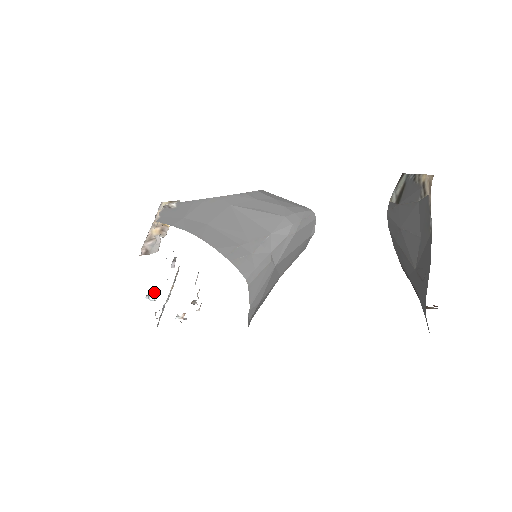
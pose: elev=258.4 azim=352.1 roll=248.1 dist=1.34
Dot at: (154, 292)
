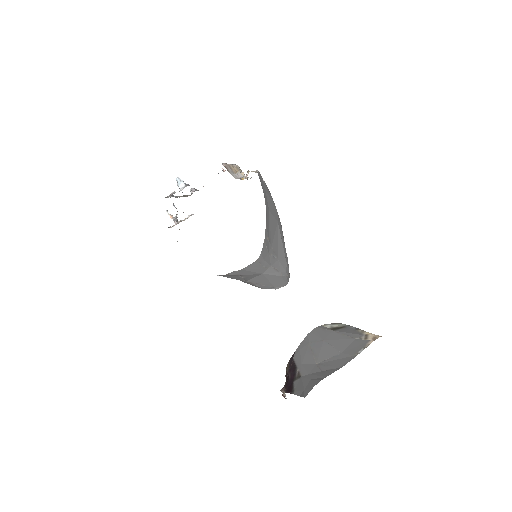
Dot at: occluded
